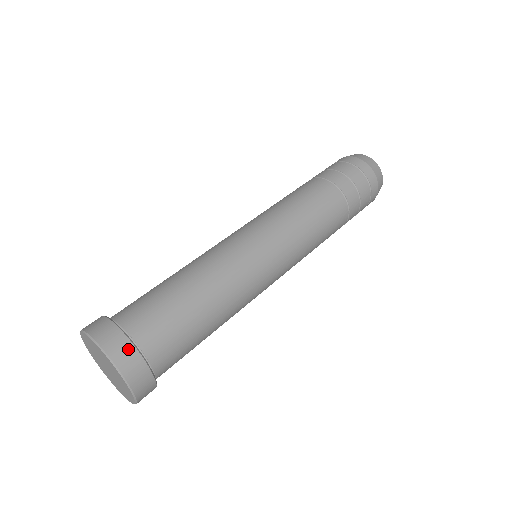
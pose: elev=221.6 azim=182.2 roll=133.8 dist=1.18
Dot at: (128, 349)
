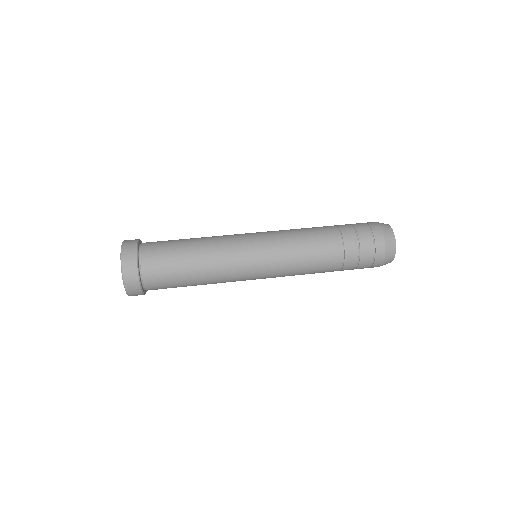
Dot at: (136, 288)
